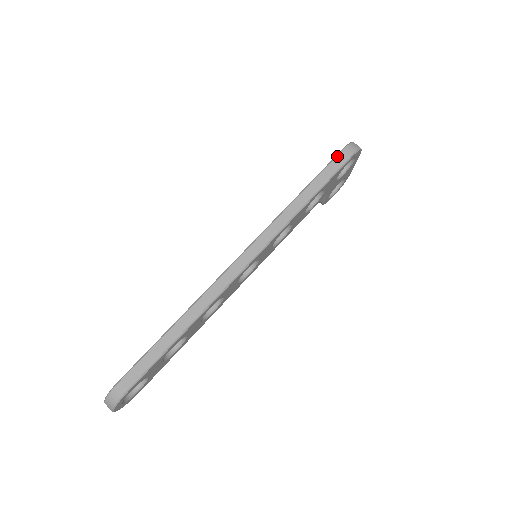
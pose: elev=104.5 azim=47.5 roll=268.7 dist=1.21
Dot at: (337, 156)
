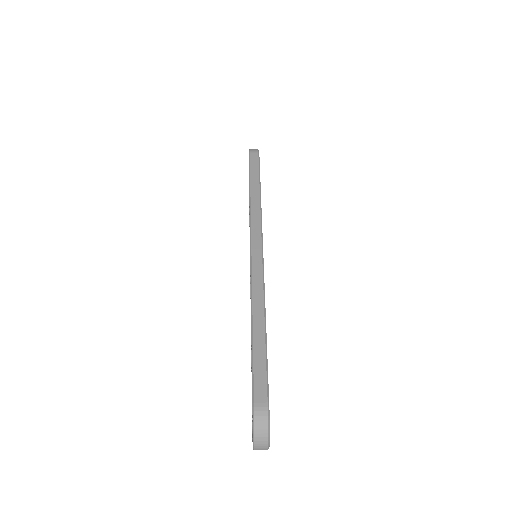
Dot at: (250, 158)
